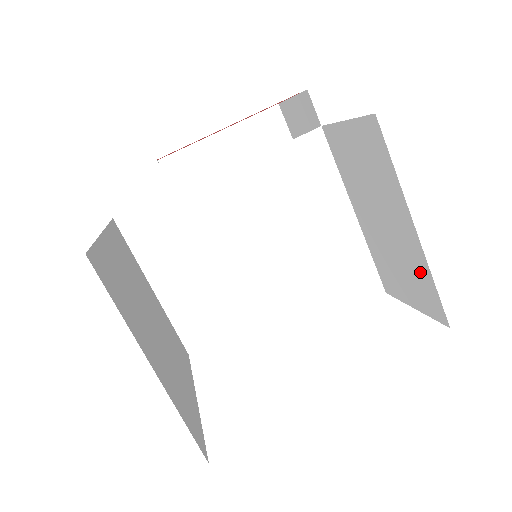
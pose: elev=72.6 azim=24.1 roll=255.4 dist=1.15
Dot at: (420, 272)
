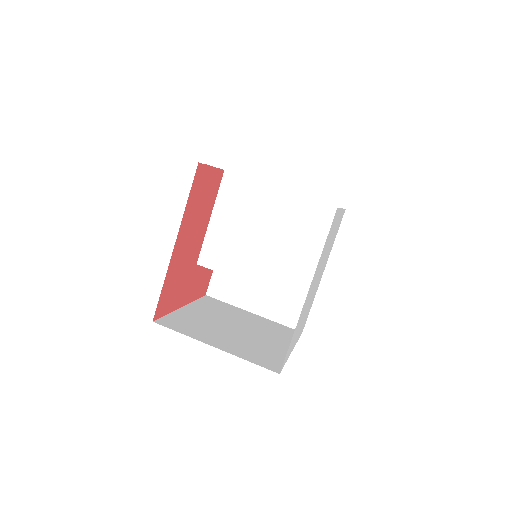
Dot at: occluded
